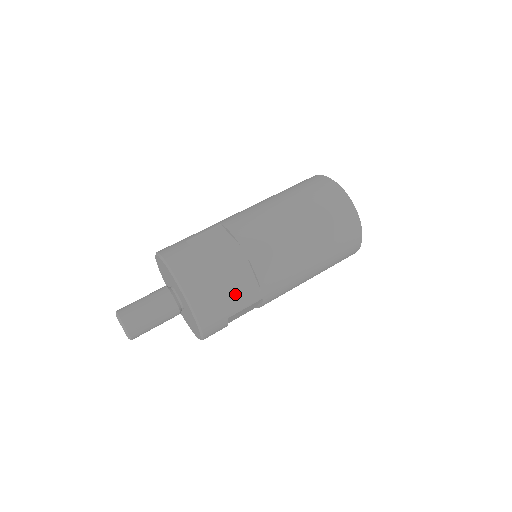
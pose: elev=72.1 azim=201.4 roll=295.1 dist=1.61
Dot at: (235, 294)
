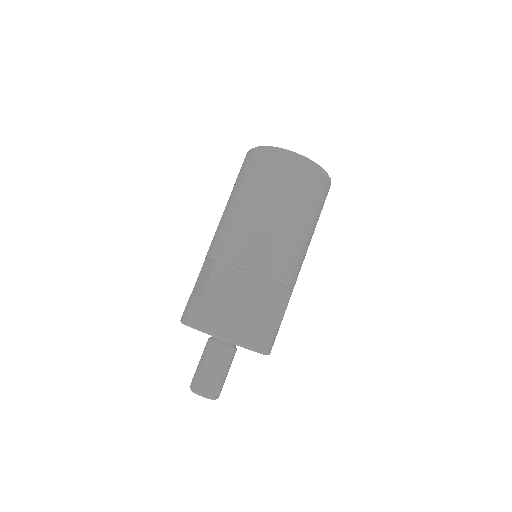
Dot at: (243, 297)
